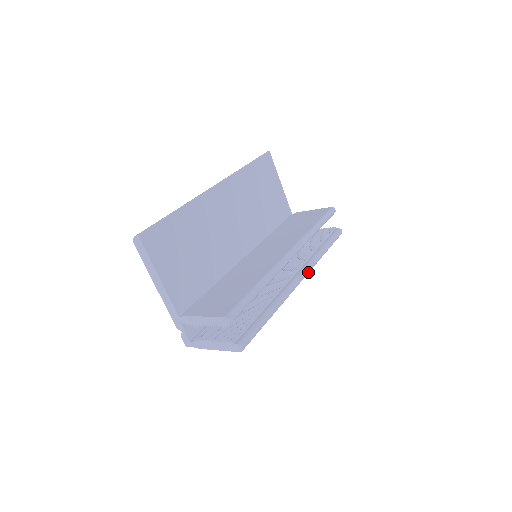
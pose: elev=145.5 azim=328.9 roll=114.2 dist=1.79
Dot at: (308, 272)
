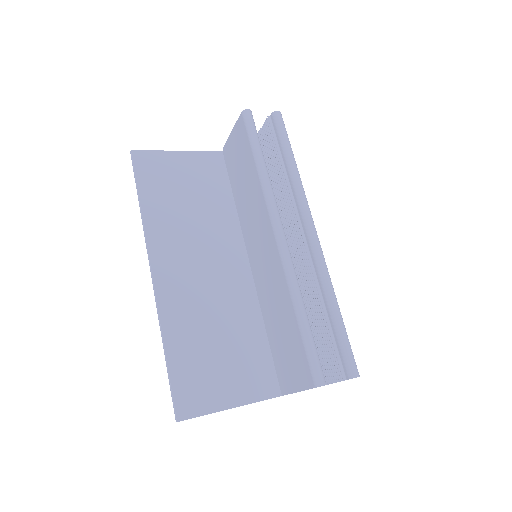
Dot at: (309, 211)
